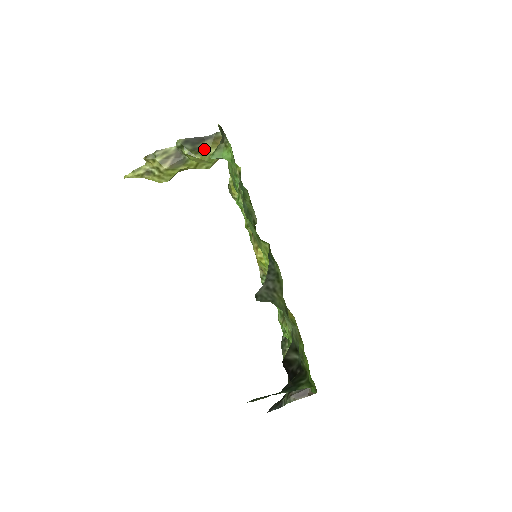
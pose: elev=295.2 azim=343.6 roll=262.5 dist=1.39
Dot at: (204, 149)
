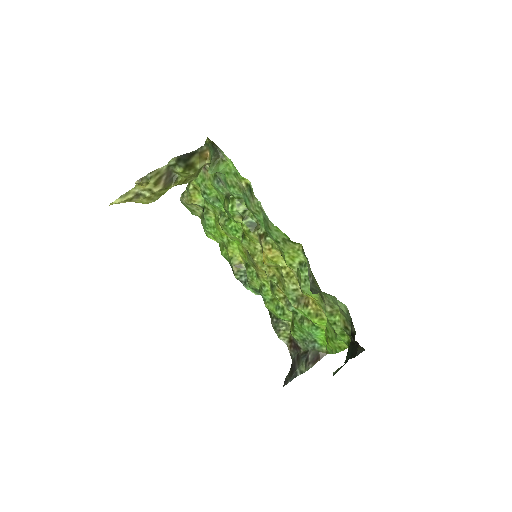
Dot at: (194, 165)
